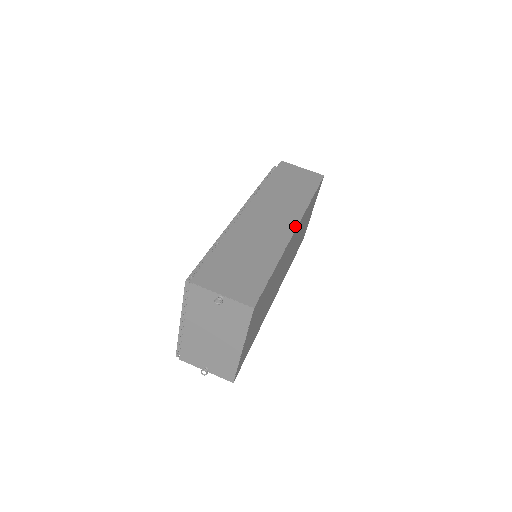
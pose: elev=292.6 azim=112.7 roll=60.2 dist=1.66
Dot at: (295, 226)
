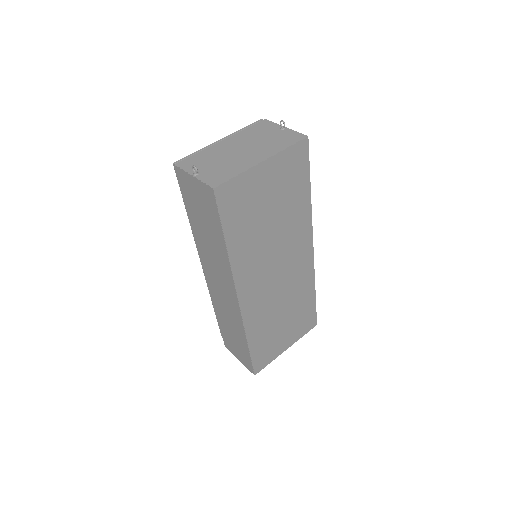
Dot at: (312, 247)
